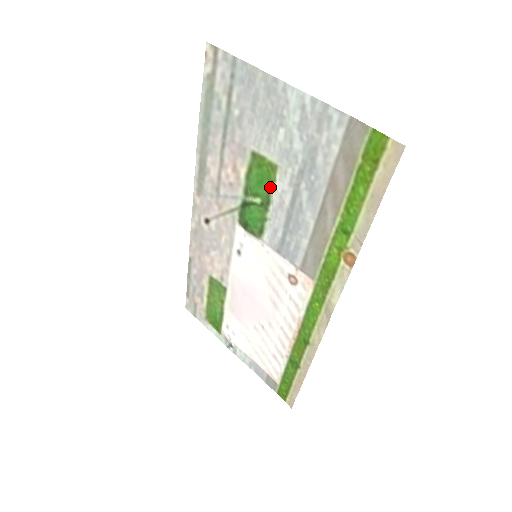
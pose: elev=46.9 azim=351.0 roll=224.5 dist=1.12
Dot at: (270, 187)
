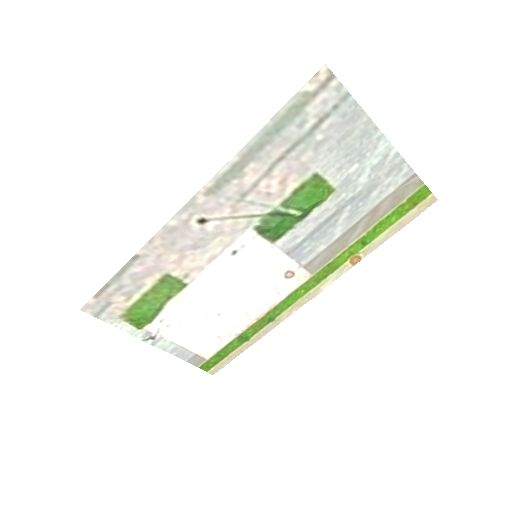
Dot at: (317, 204)
